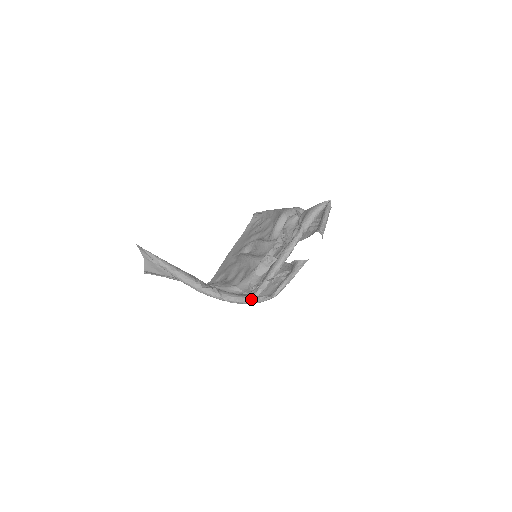
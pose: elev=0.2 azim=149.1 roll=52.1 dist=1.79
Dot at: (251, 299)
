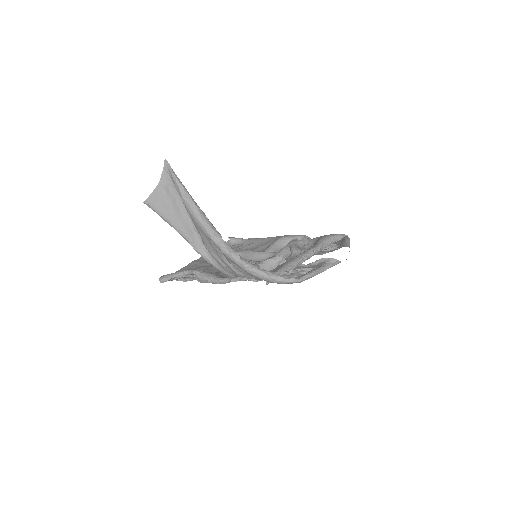
Dot at: (273, 274)
